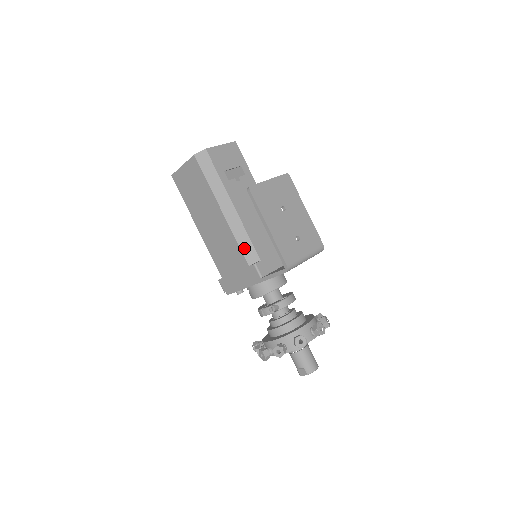
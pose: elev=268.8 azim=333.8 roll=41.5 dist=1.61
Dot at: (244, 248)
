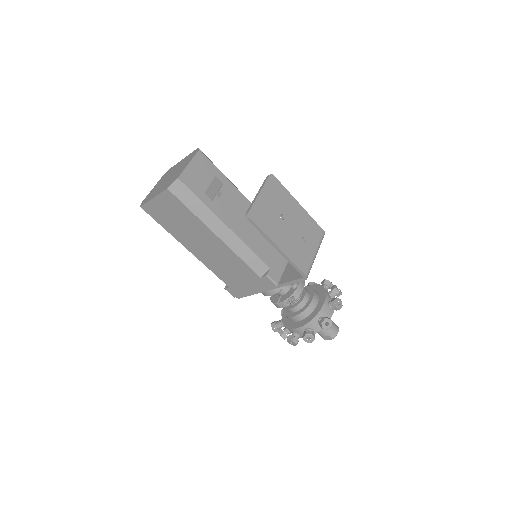
Dot at: (251, 263)
